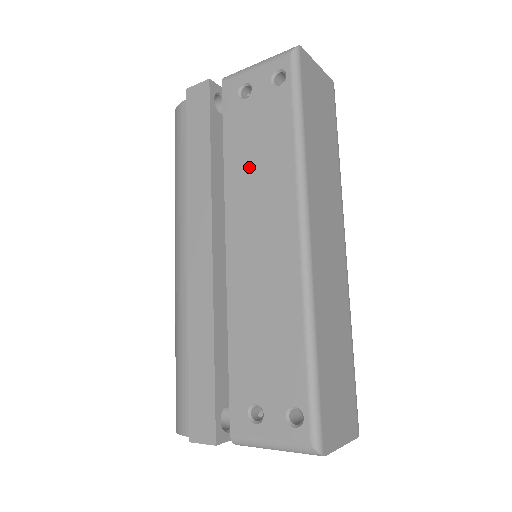
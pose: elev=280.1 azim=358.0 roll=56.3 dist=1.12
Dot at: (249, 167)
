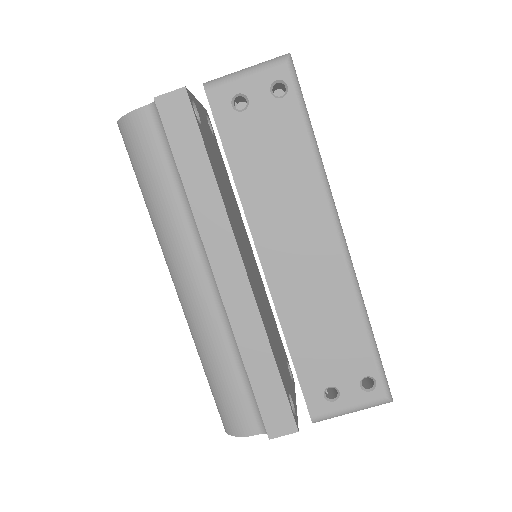
Dot at: (268, 183)
